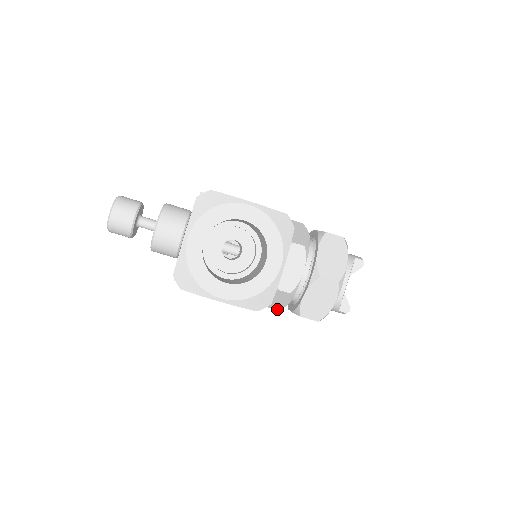
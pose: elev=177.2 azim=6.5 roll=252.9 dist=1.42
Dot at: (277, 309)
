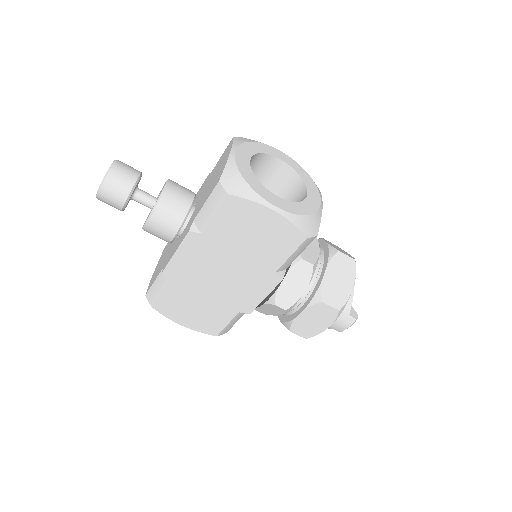
Dot at: (287, 309)
